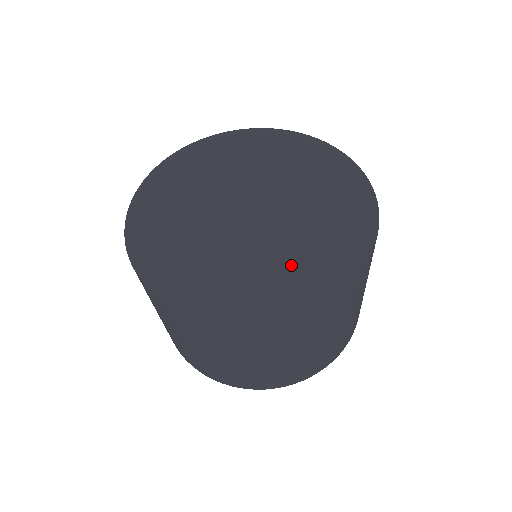
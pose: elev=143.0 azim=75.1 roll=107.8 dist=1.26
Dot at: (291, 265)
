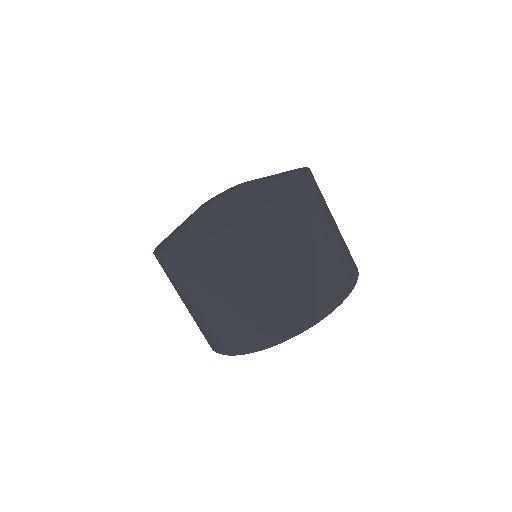
Dot at: (232, 209)
